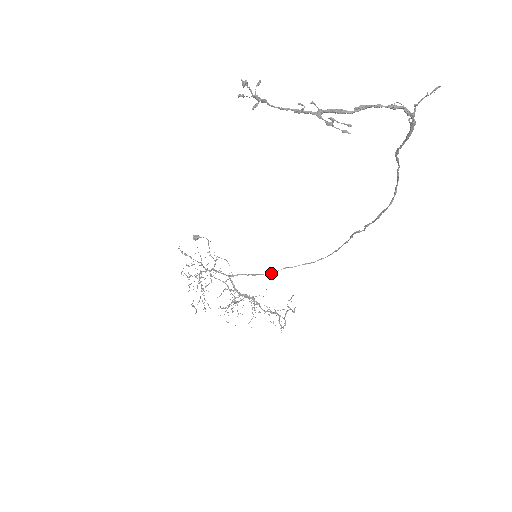
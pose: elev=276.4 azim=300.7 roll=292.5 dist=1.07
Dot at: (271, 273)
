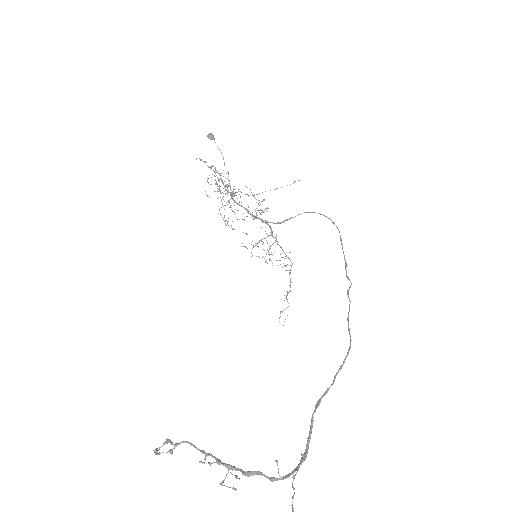
Dot at: (285, 220)
